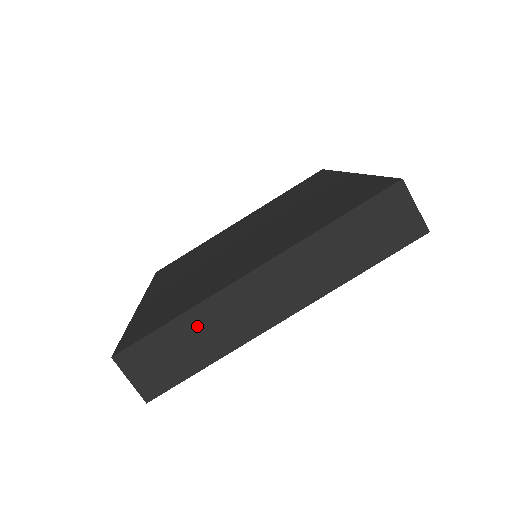
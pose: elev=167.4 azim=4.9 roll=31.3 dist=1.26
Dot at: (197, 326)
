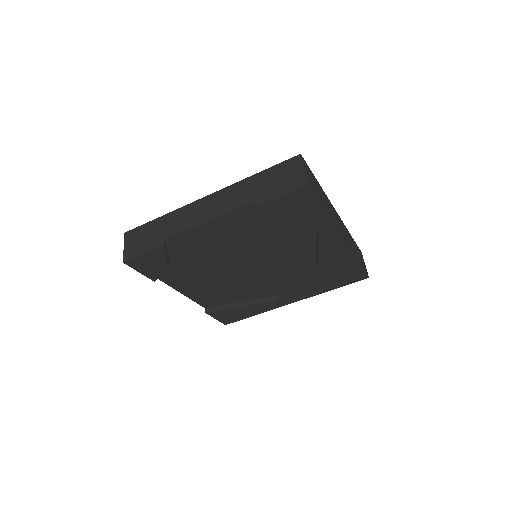
Dot at: (323, 195)
